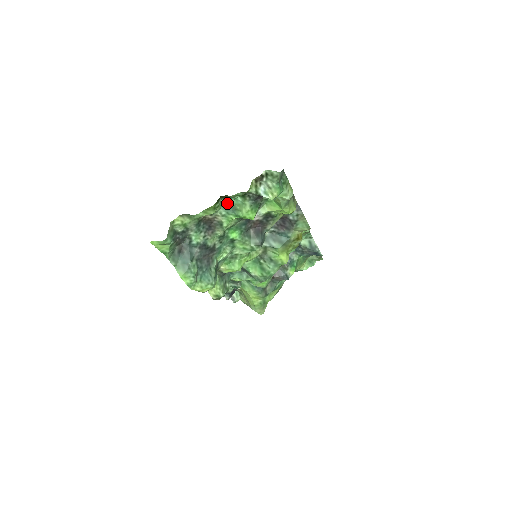
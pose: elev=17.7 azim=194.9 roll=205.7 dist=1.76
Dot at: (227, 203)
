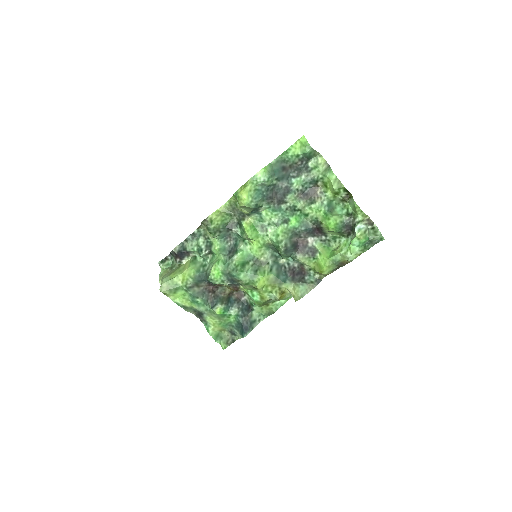
Dot at: (333, 205)
